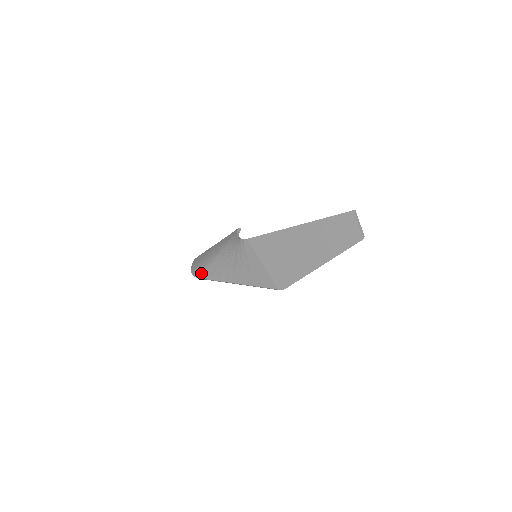
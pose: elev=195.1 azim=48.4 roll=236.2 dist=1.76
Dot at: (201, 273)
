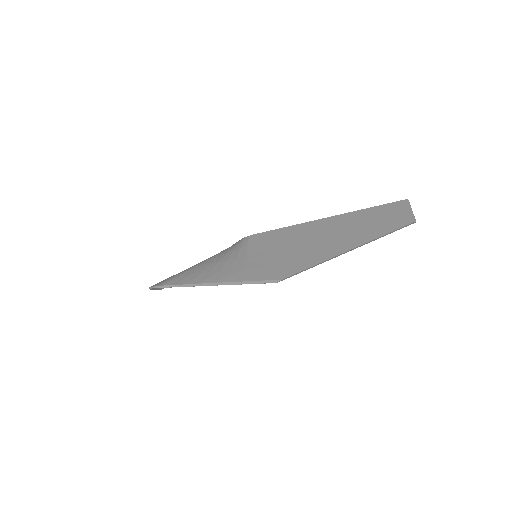
Dot at: (166, 281)
